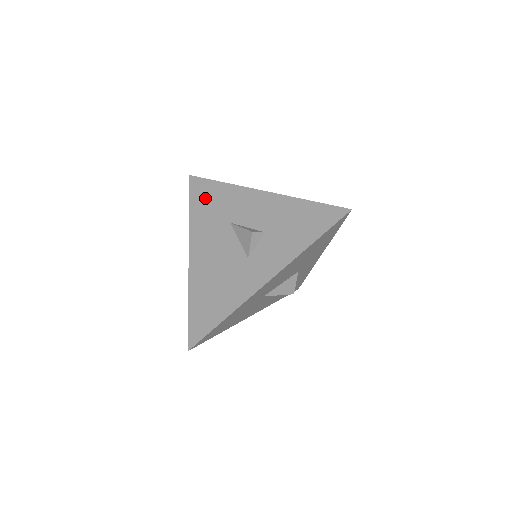
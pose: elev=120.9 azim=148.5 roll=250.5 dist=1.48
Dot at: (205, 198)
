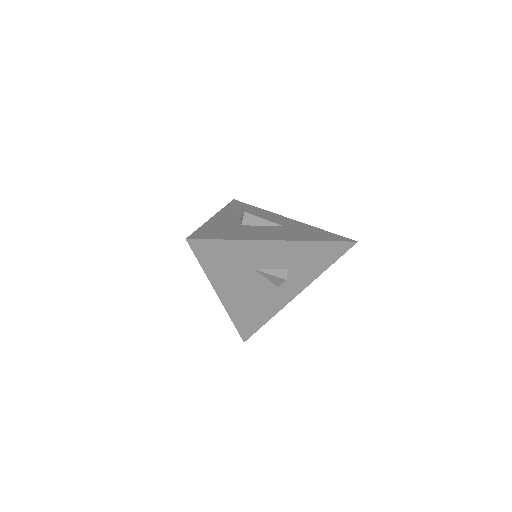
Dot at: (218, 256)
